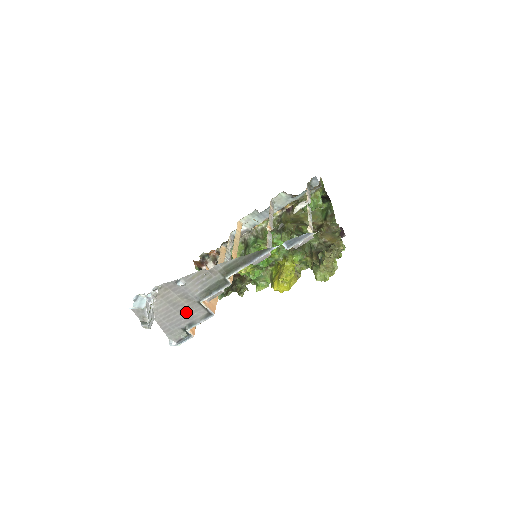
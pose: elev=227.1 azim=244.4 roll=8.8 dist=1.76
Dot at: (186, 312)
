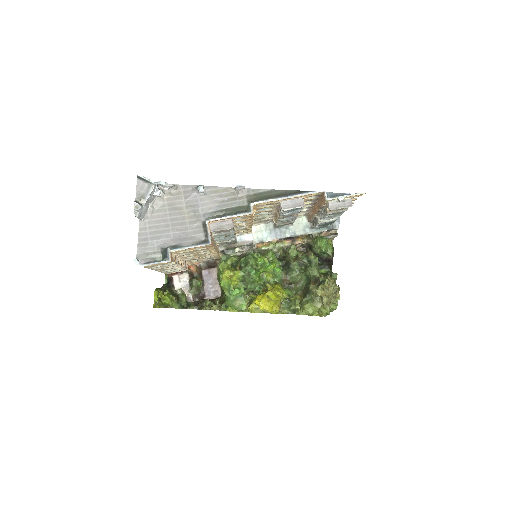
Dot at: (181, 230)
